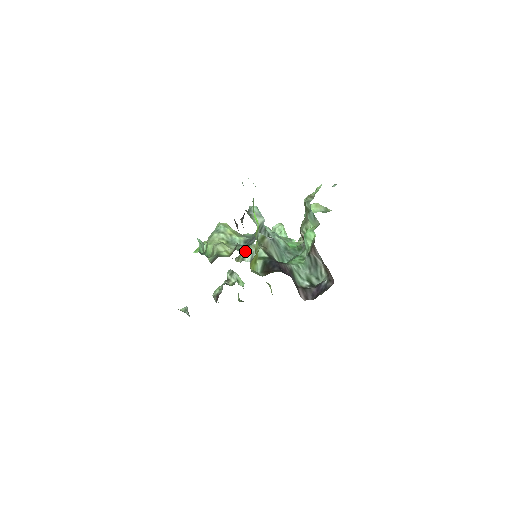
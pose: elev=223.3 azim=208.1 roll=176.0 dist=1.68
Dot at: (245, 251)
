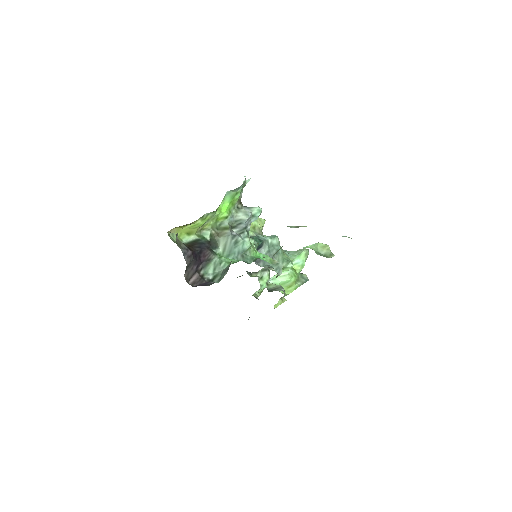
Dot at: occluded
